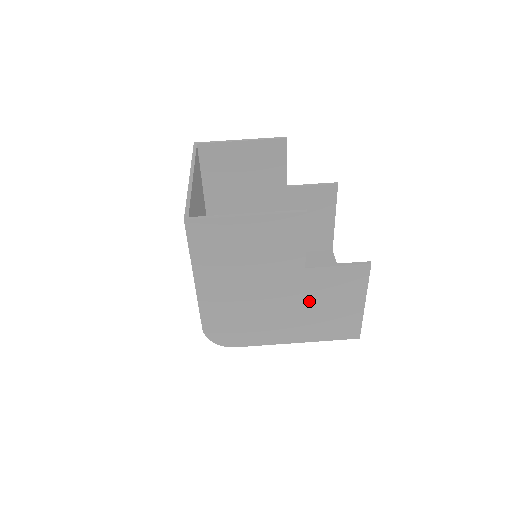
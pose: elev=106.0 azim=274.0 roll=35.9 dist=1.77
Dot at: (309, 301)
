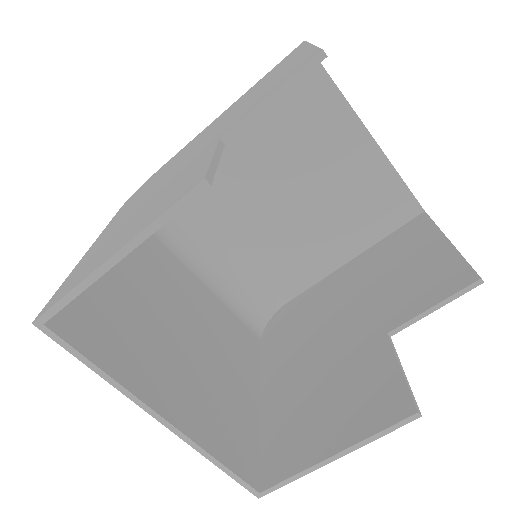
Dot at: occluded
